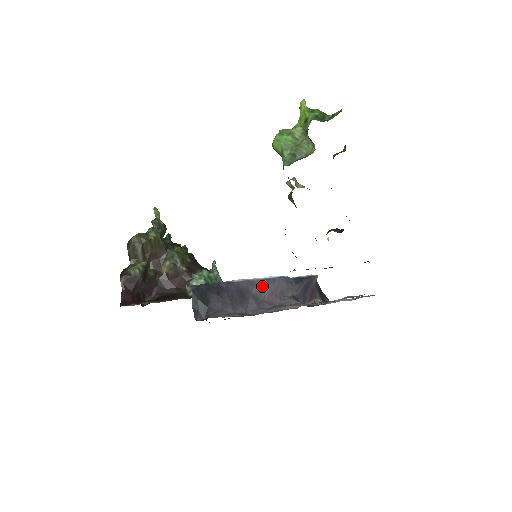
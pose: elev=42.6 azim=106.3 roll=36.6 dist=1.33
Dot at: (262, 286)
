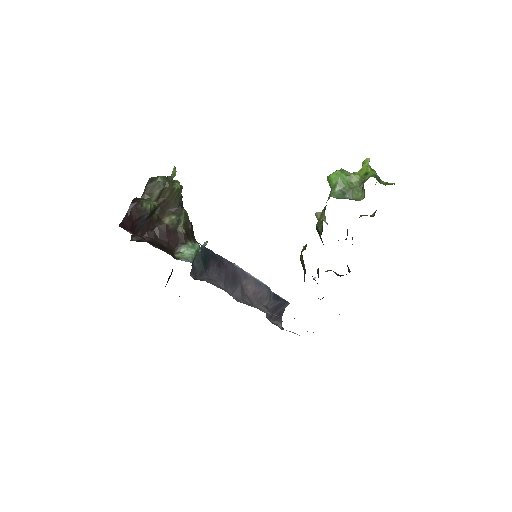
Dot at: (251, 283)
